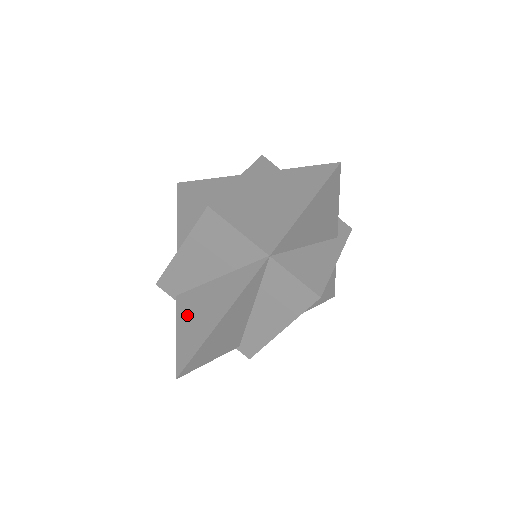
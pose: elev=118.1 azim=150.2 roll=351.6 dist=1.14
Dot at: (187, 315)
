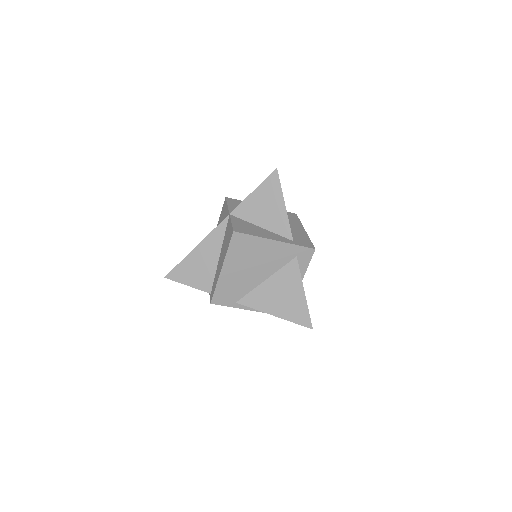
Dot at: occluded
